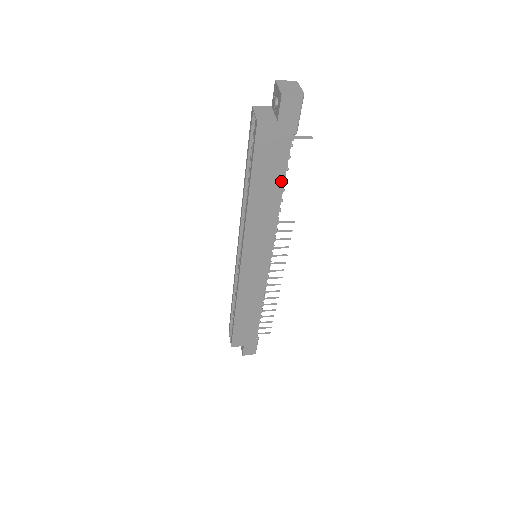
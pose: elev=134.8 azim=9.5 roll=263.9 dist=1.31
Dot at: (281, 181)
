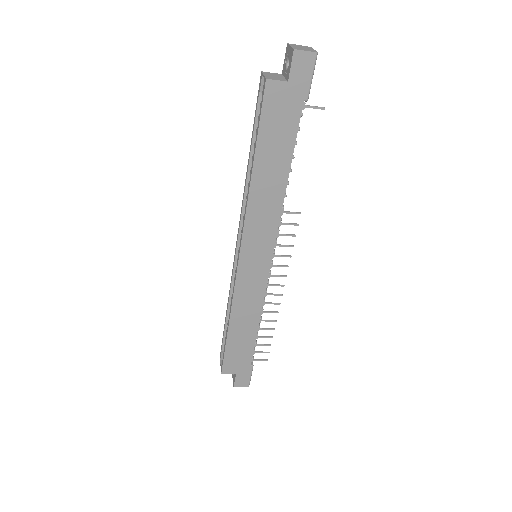
Dot at: (288, 157)
